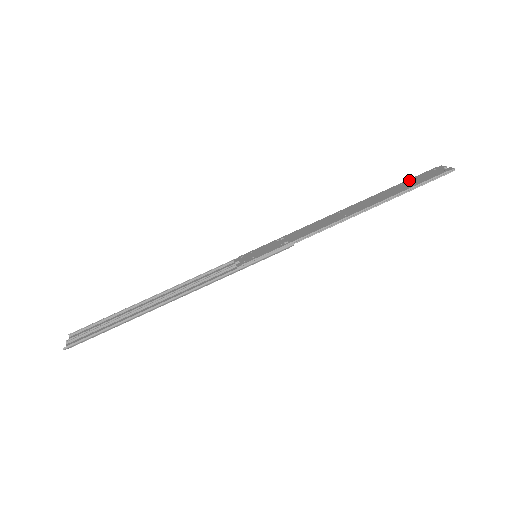
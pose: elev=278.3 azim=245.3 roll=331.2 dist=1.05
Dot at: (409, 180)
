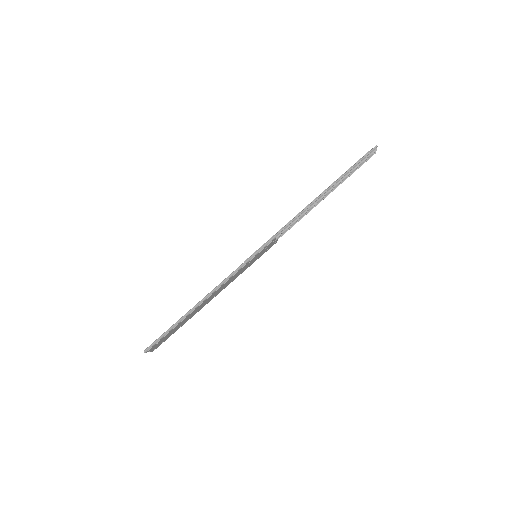
Dot at: occluded
